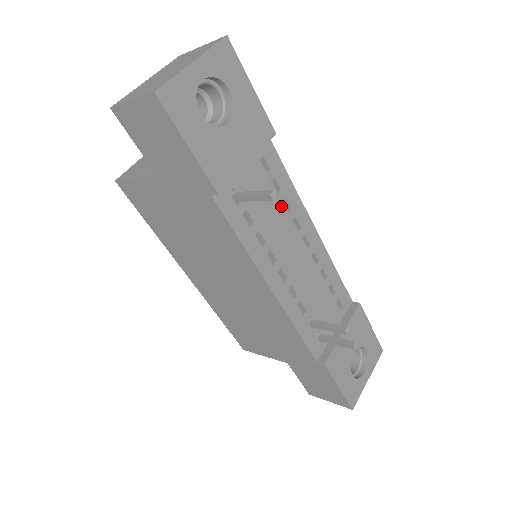
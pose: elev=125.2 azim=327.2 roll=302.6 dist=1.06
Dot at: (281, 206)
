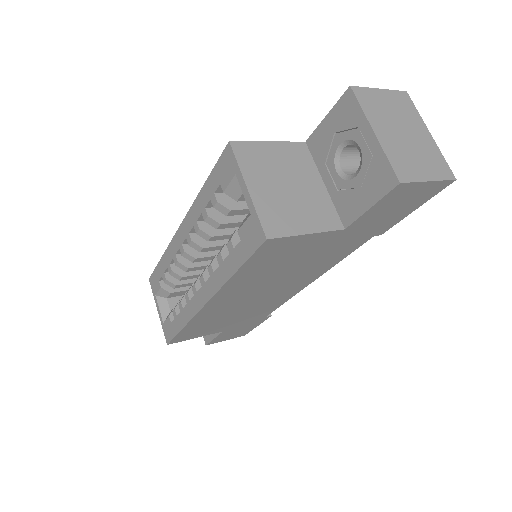
Dot at: occluded
